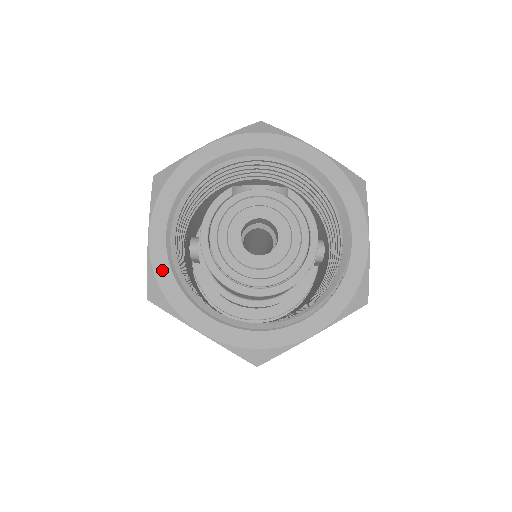
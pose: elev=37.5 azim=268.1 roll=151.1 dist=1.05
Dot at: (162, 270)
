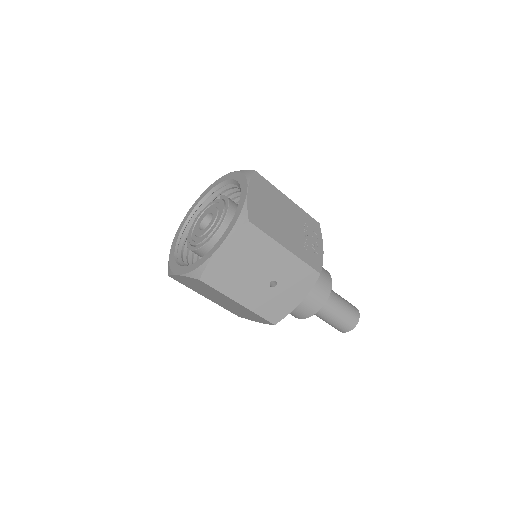
Dot at: (172, 258)
